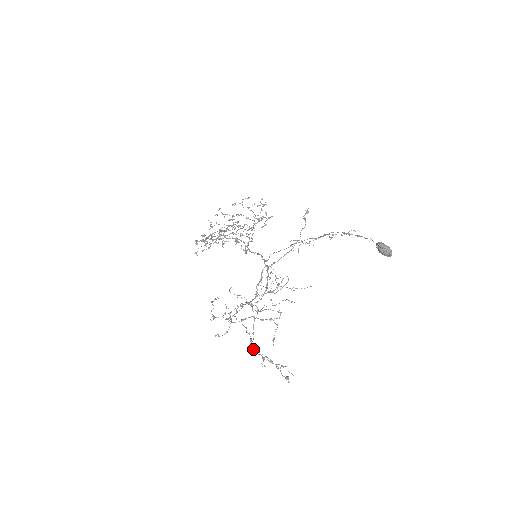
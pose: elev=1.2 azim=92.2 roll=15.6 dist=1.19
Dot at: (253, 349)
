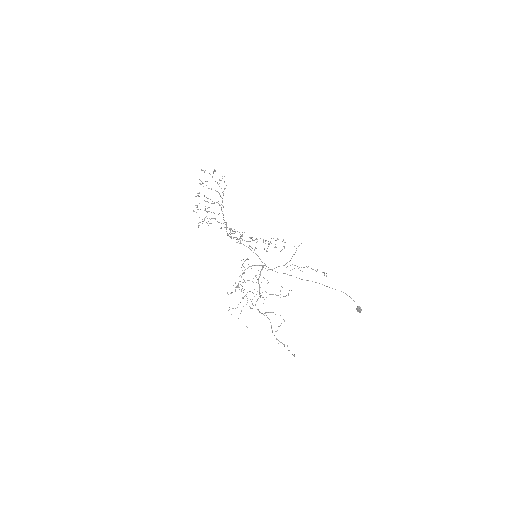
Dot at: occluded
